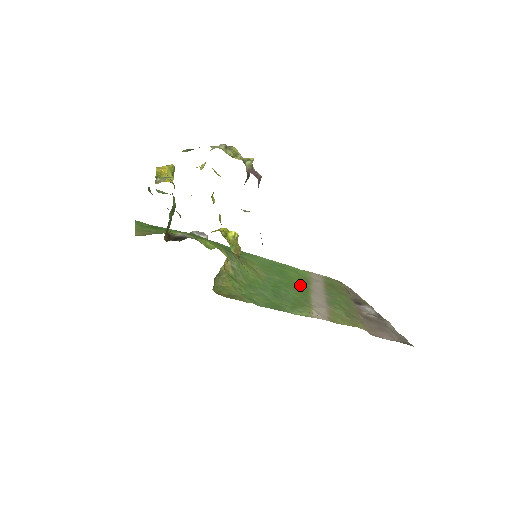
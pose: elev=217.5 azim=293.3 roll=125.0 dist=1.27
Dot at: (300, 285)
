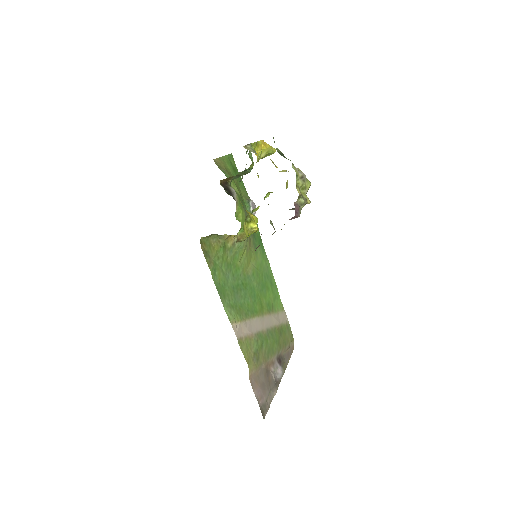
Dot at: (261, 305)
